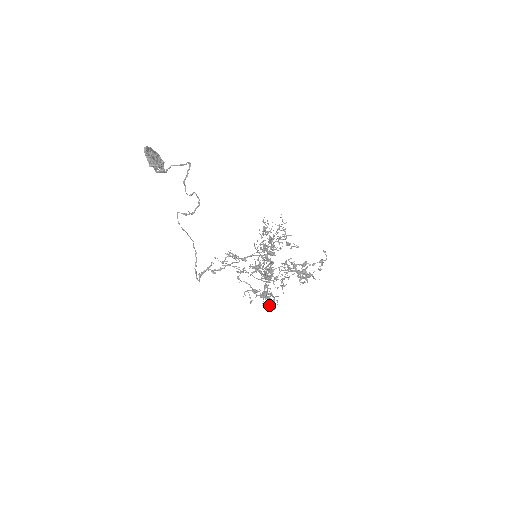
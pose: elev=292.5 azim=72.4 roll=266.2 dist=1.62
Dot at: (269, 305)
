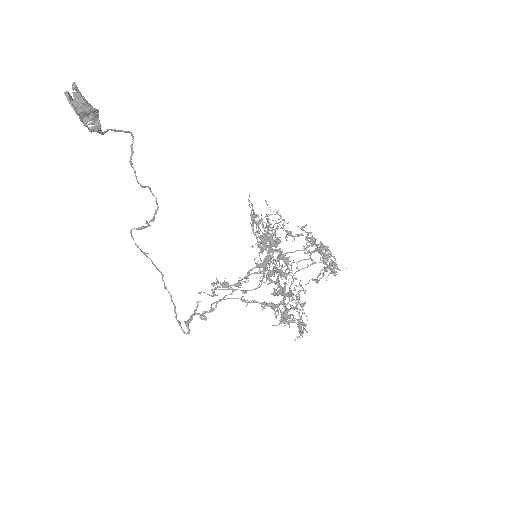
Dot at: (300, 319)
